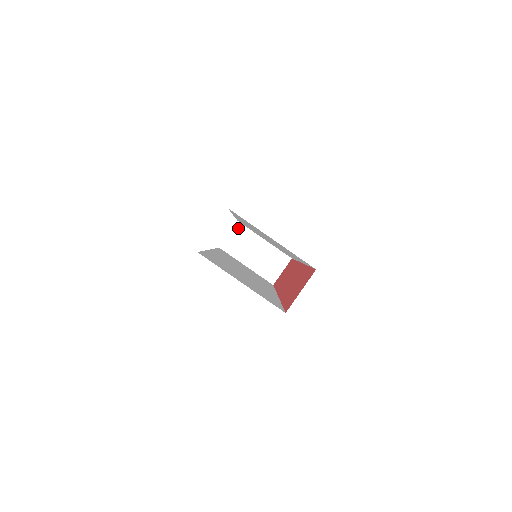
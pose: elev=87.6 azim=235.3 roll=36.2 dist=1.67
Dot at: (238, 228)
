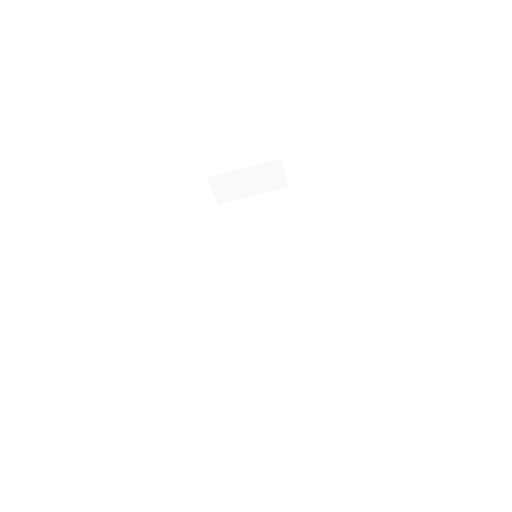
Dot at: (213, 181)
